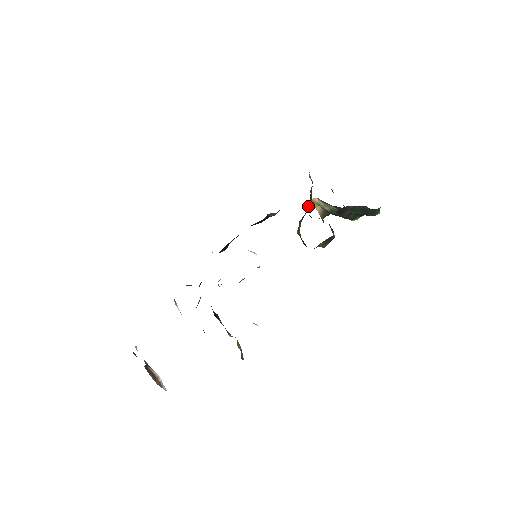
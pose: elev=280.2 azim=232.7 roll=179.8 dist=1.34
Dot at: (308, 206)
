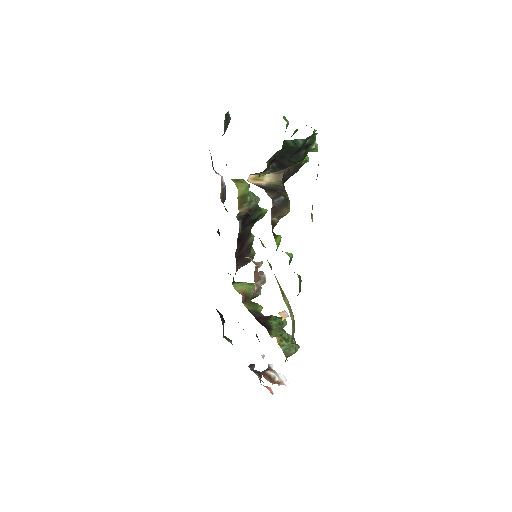
Dot at: occluded
